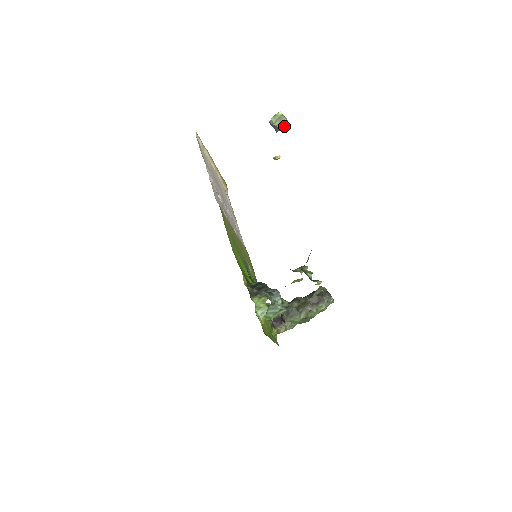
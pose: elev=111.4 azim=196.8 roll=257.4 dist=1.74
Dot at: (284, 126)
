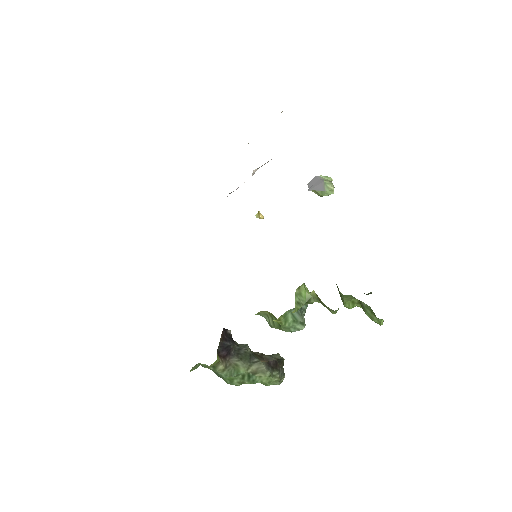
Dot at: (332, 190)
